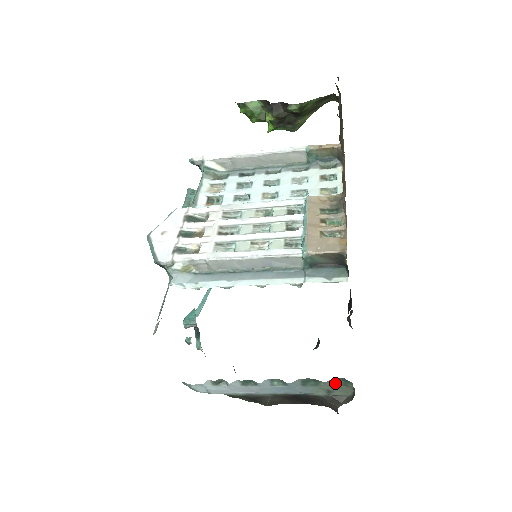
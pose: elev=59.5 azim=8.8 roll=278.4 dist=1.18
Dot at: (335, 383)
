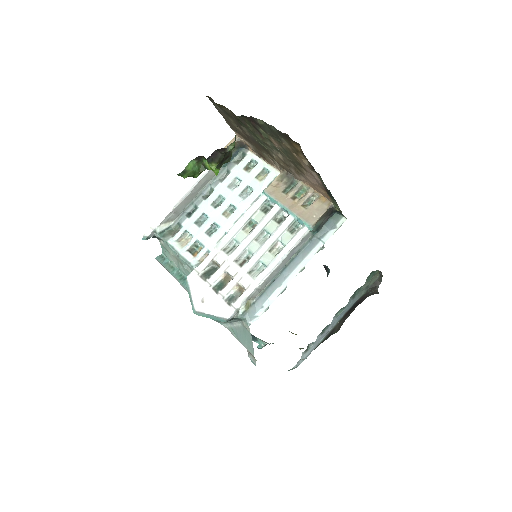
Dot at: (368, 279)
